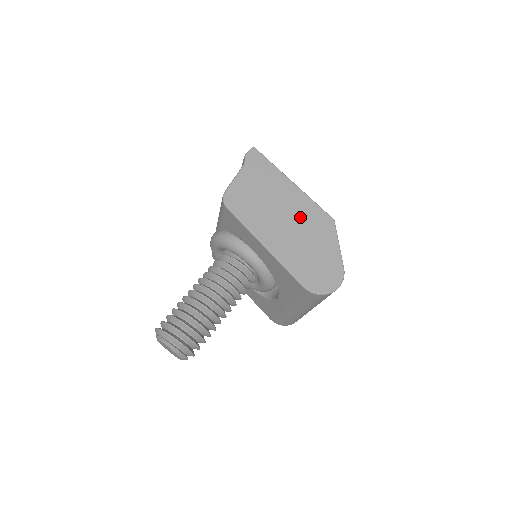
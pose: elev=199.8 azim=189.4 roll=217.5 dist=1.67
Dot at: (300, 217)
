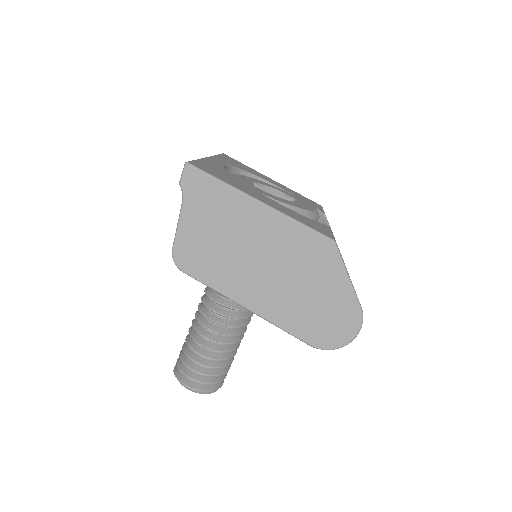
Dot at: (284, 254)
